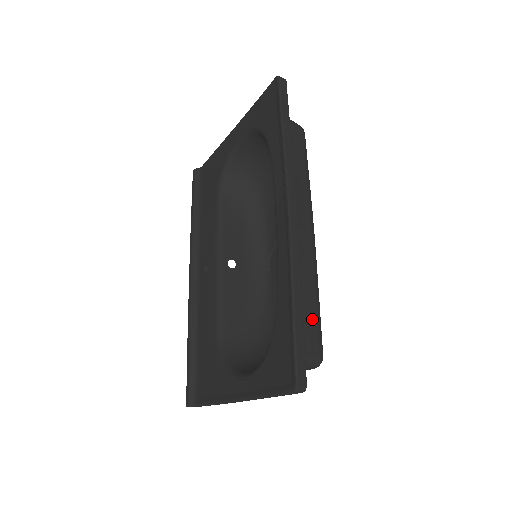
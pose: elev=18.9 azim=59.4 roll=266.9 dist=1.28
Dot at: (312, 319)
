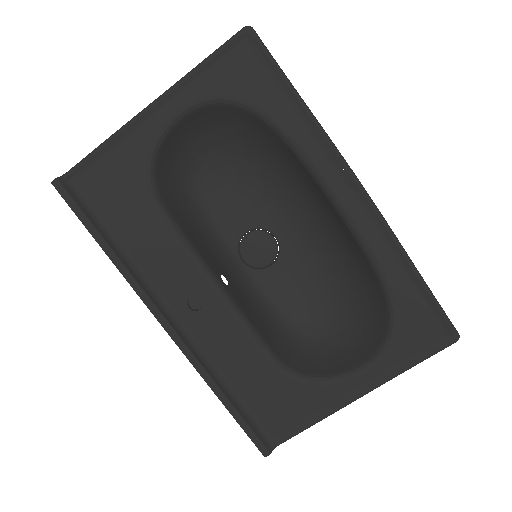
Dot at: occluded
